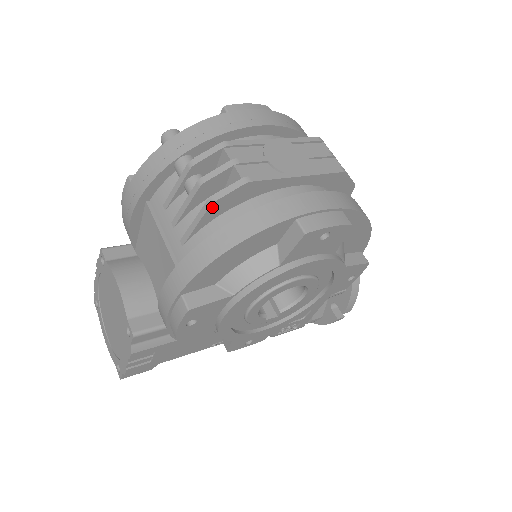
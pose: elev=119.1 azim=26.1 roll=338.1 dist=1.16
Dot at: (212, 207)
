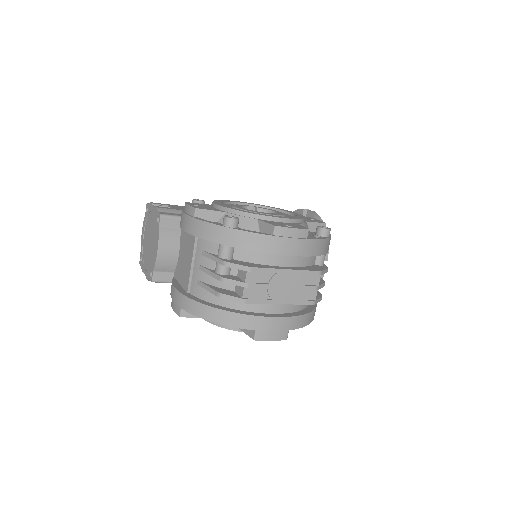
Dot at: (219, 296)
